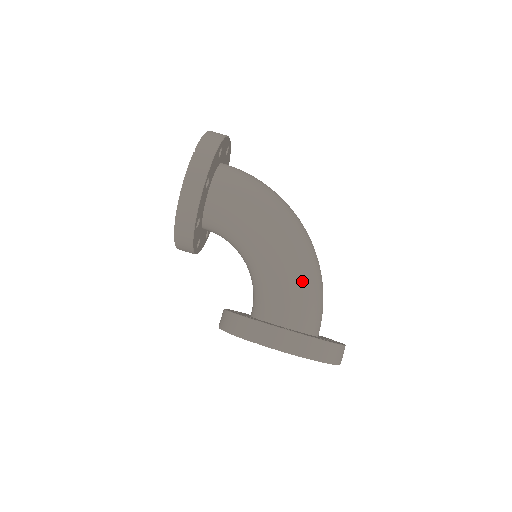
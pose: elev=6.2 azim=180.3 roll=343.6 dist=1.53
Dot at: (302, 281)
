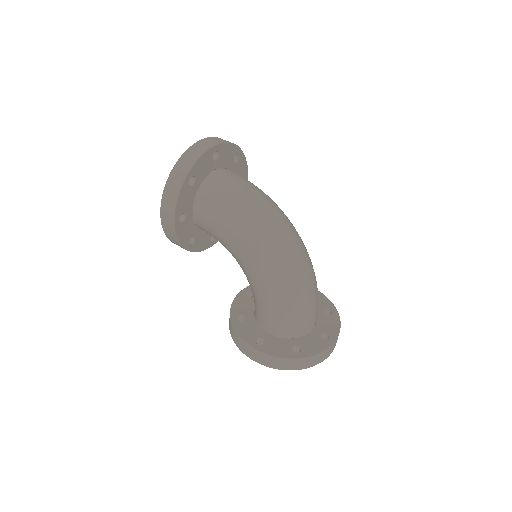
Dot at: (276, 301)
